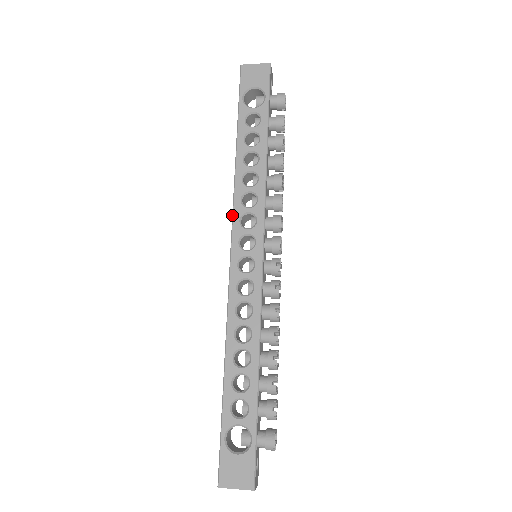
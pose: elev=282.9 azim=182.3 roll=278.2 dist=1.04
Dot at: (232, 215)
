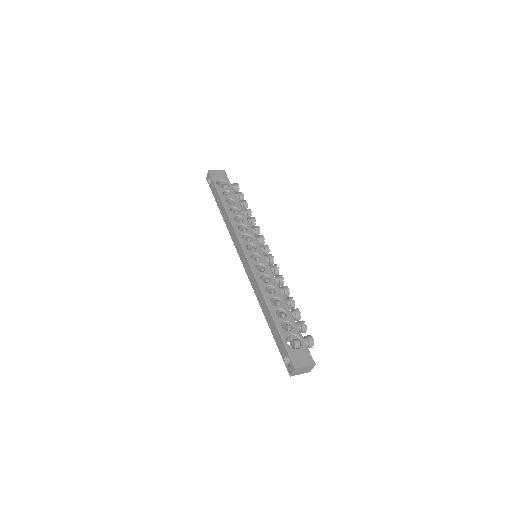
Dot at: (237, 235)
